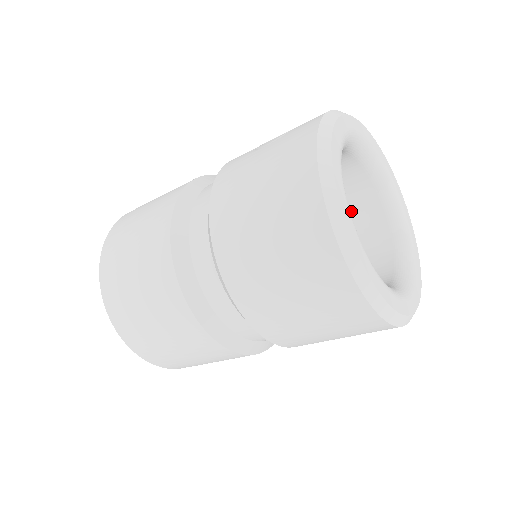
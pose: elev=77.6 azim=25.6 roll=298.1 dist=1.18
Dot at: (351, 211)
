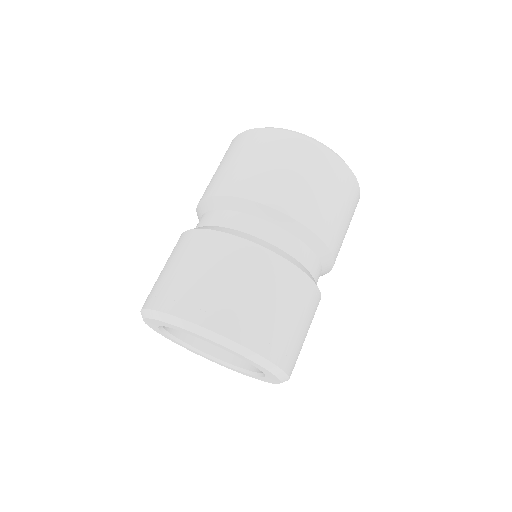
Dot at: occluded
